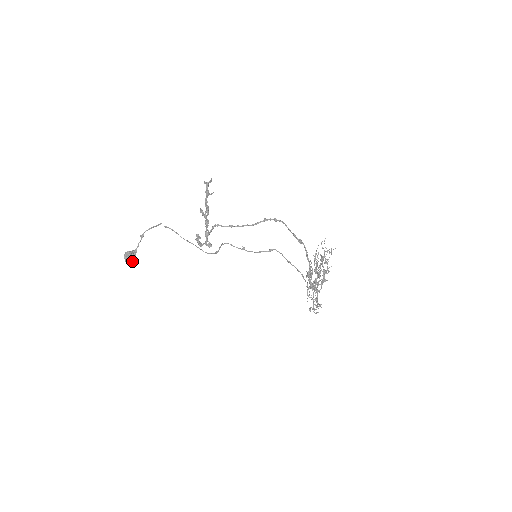
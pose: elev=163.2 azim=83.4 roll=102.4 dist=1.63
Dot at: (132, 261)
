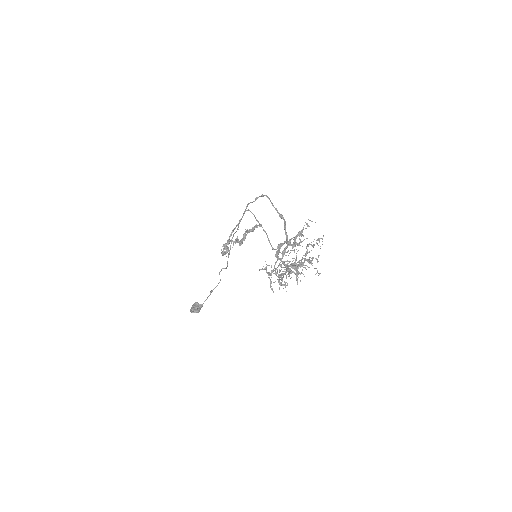
Dot at: (194, 308)
